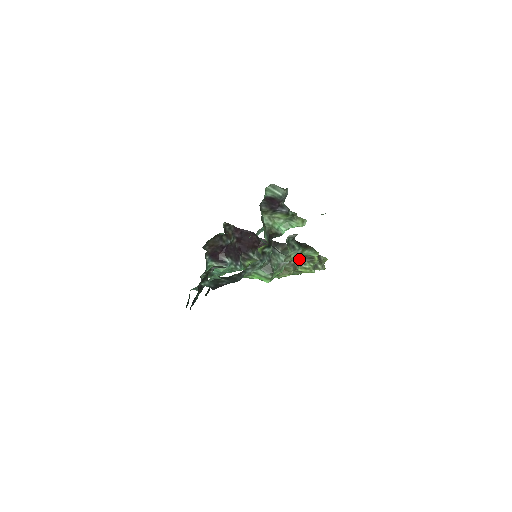
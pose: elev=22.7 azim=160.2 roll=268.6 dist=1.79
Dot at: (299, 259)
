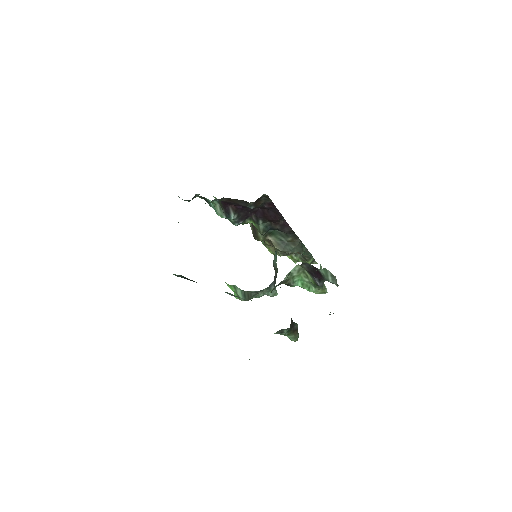
Dot at: occluded
